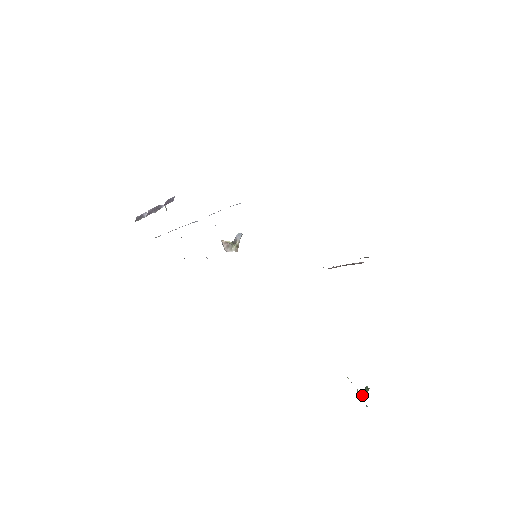
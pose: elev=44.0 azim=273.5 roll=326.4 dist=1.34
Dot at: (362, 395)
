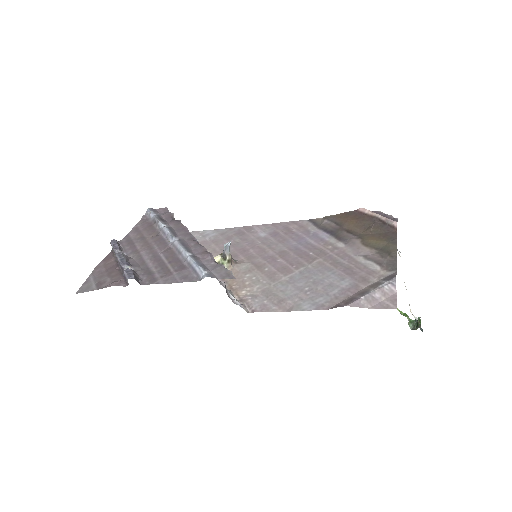
Dot at: (415, 323)
